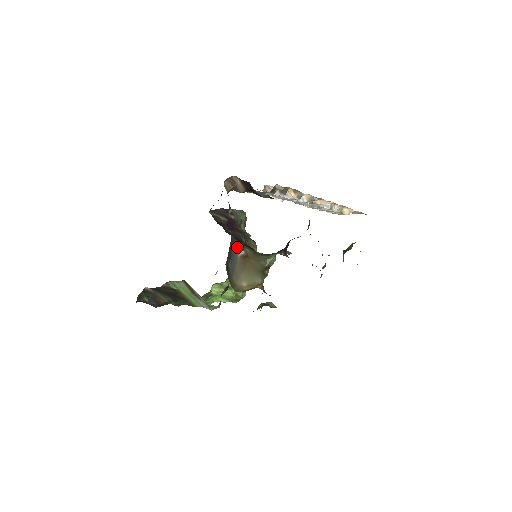
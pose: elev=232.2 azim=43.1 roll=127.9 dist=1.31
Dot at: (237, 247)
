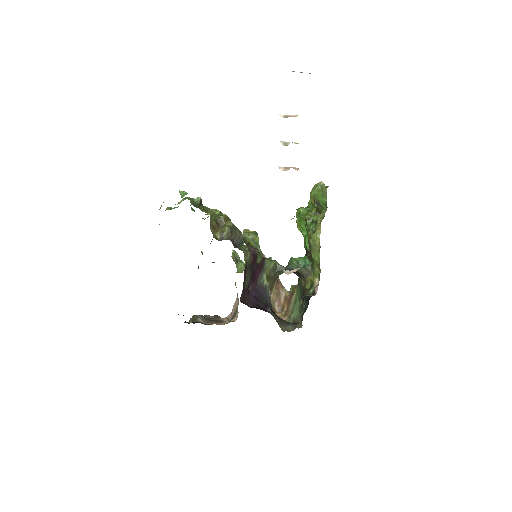
Dot at: (270, 301)
